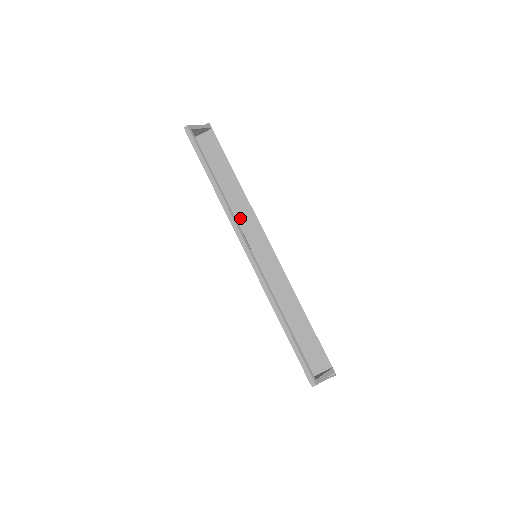
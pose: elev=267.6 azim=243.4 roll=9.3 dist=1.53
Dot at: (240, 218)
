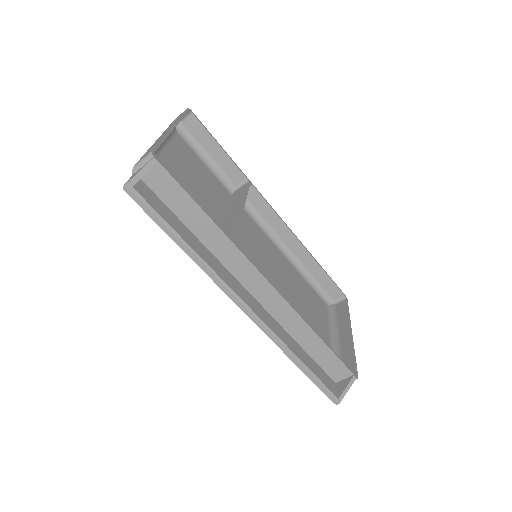
Dot at: (228, 262)
